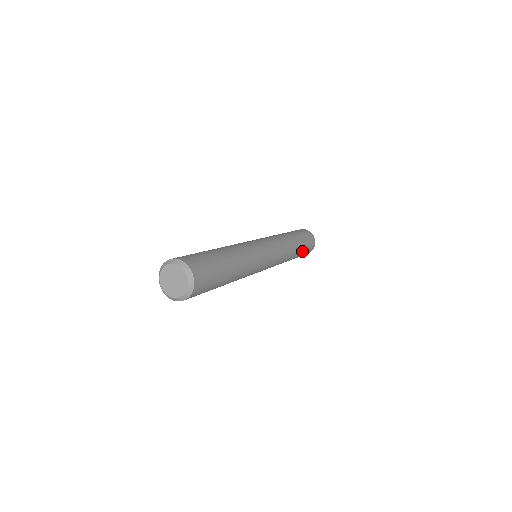
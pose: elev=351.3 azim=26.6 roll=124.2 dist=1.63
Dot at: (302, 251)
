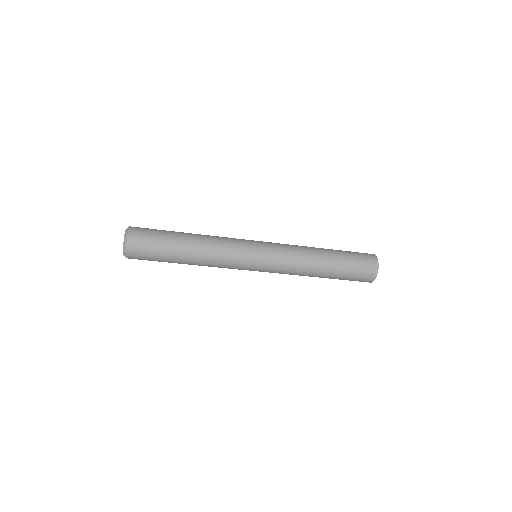
Dot at: (342, 254)
